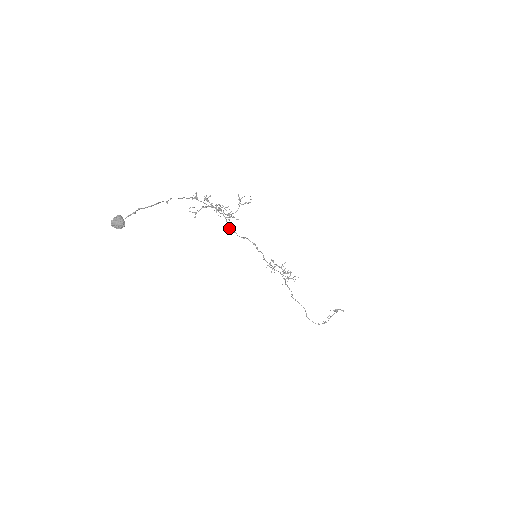
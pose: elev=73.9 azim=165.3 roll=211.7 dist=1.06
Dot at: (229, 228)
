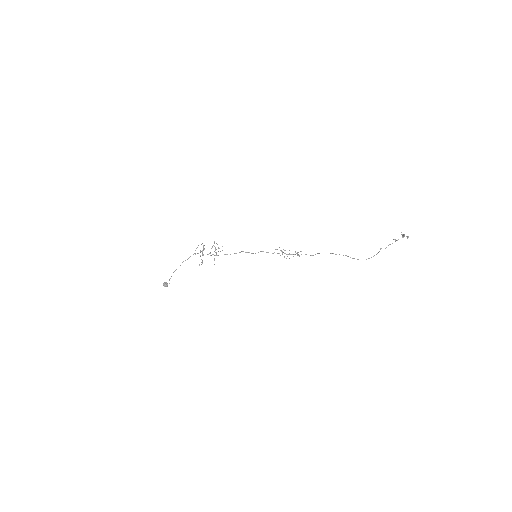
Dot at: occluded
